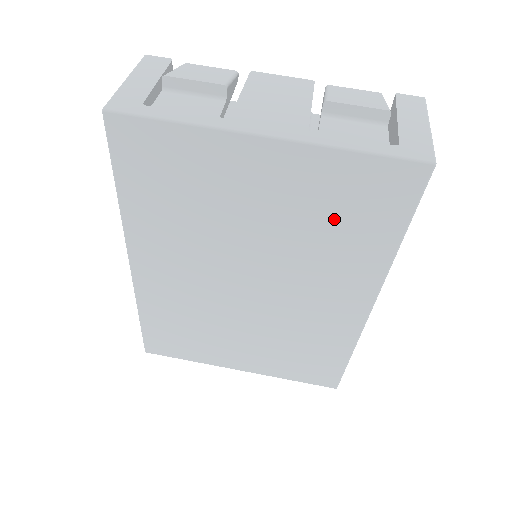
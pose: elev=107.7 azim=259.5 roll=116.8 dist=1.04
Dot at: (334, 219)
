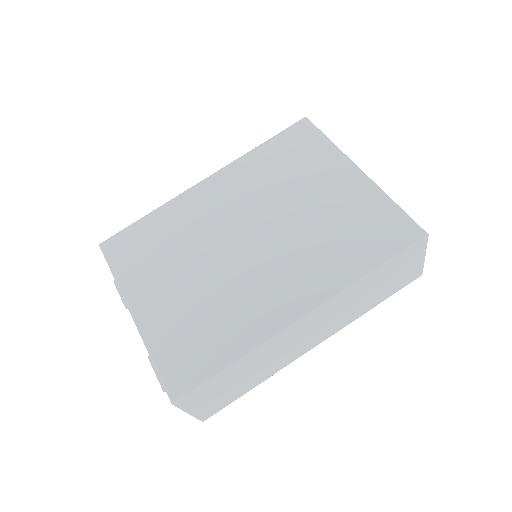
Dot at: (348, 230)
